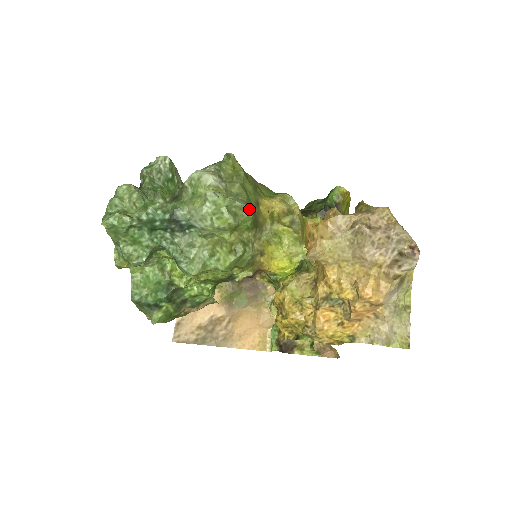
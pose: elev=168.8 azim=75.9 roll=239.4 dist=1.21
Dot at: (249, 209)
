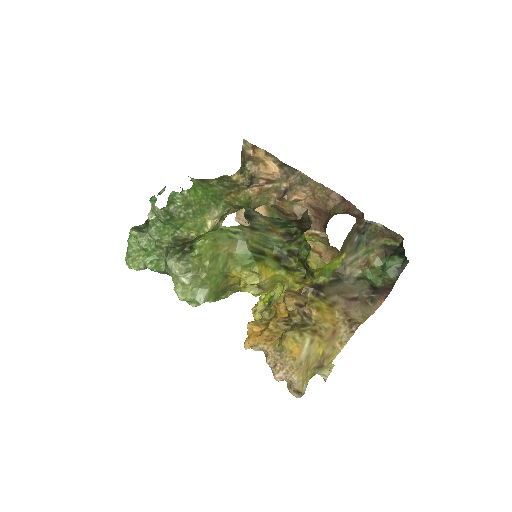
Dot at: (207, 301)
